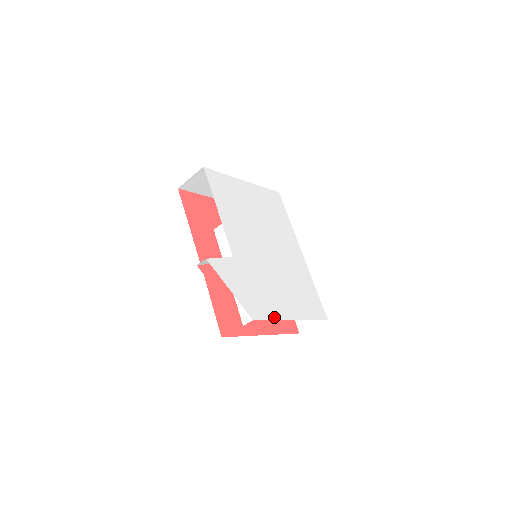
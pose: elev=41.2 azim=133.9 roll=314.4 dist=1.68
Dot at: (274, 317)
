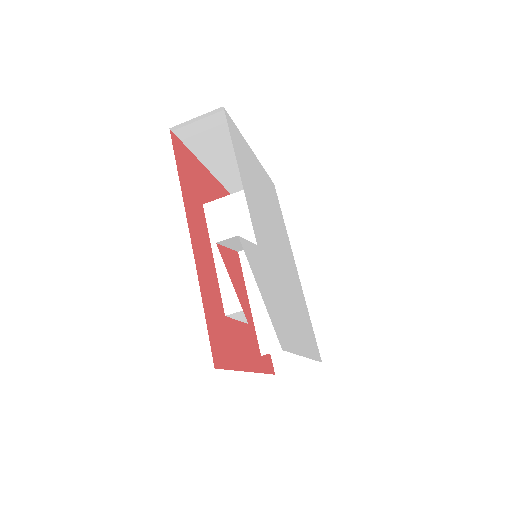
Dot at: (294, 349)
